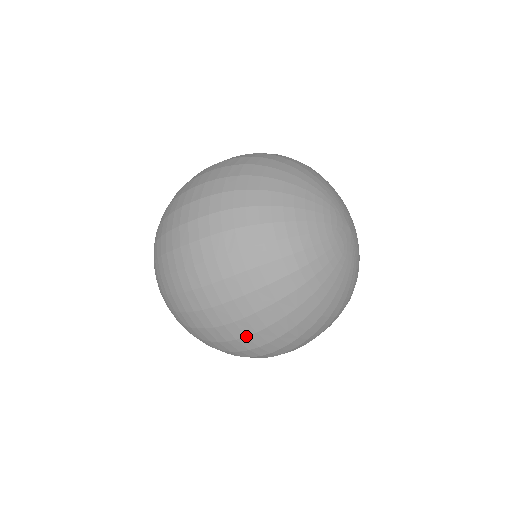
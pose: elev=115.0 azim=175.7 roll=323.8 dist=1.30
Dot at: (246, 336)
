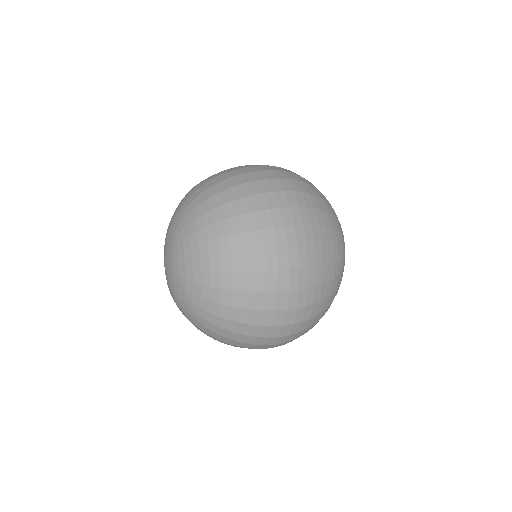
Dot at: (308, 287)
